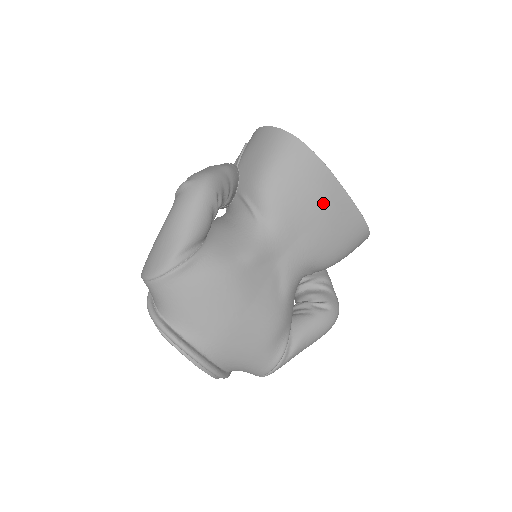
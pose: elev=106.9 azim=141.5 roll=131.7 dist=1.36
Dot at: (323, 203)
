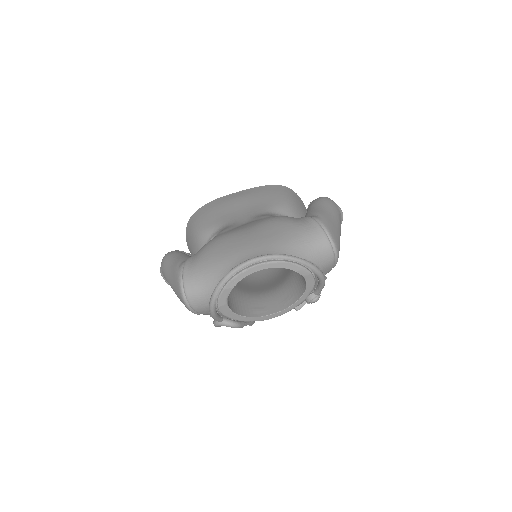
Dot at: (232, 201)
